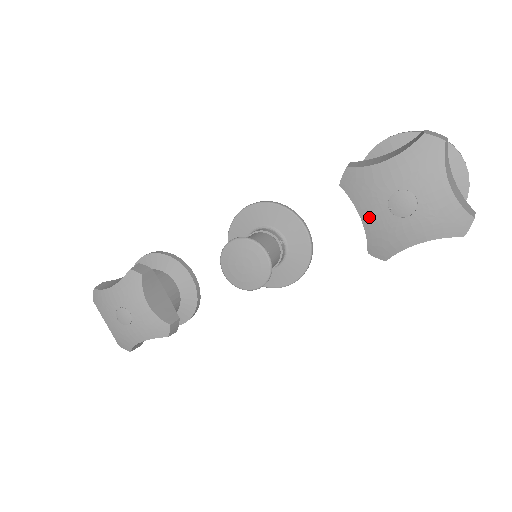
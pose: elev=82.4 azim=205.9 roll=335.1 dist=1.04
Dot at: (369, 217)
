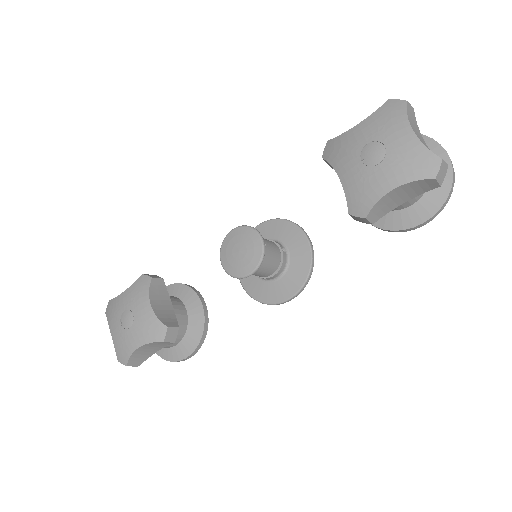
Dot at: (346, 174)
